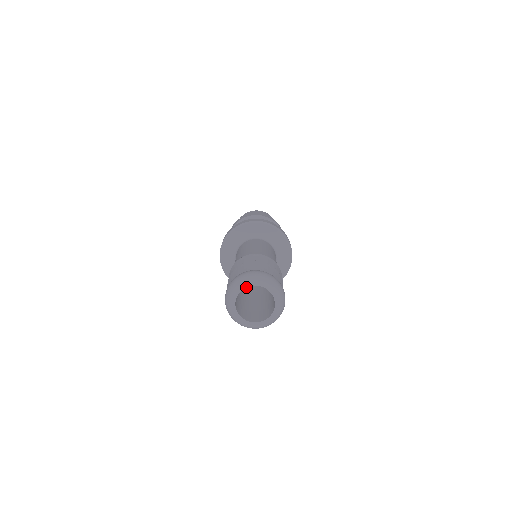
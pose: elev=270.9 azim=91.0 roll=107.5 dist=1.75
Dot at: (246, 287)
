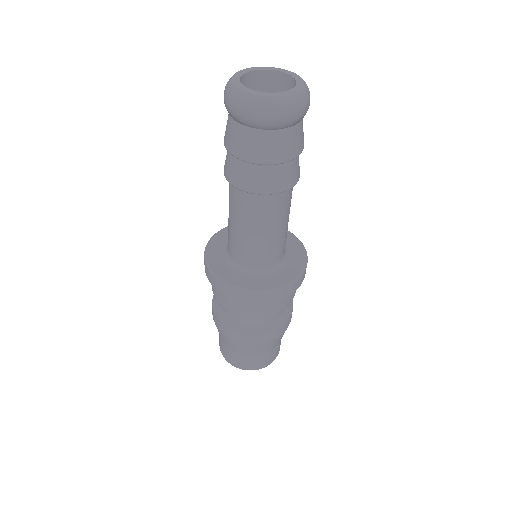
Dot at: (262, 69)
